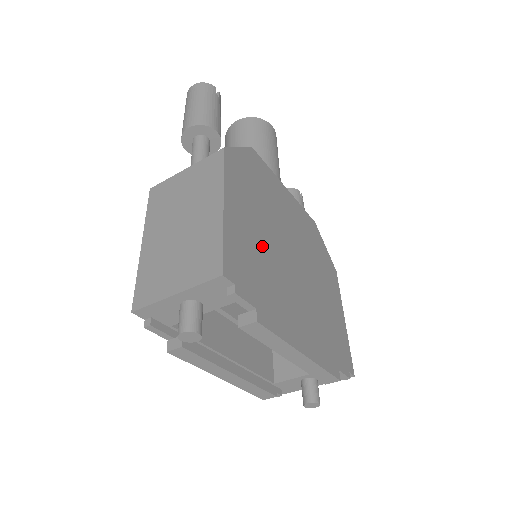
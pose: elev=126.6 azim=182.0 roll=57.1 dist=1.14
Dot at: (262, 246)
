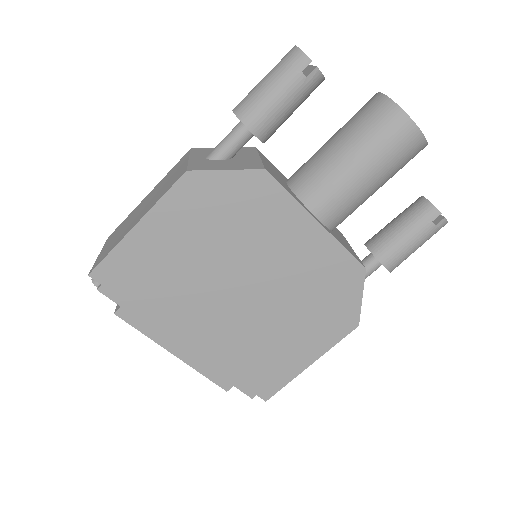
Dot at: (180, 268)
